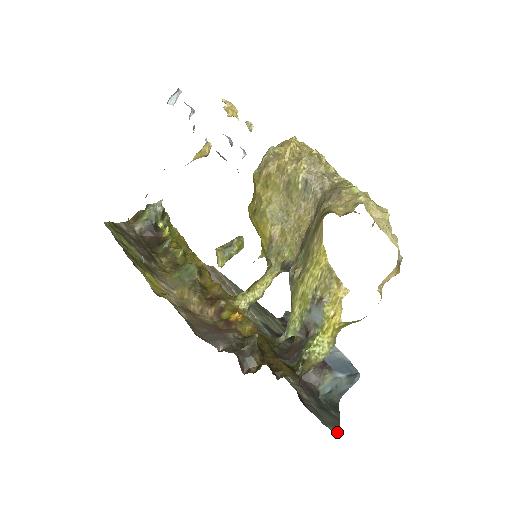
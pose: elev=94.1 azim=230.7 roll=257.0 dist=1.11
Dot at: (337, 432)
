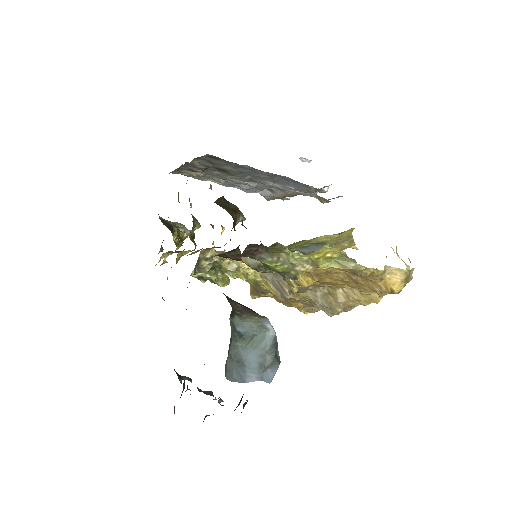
Dot at: occluded
